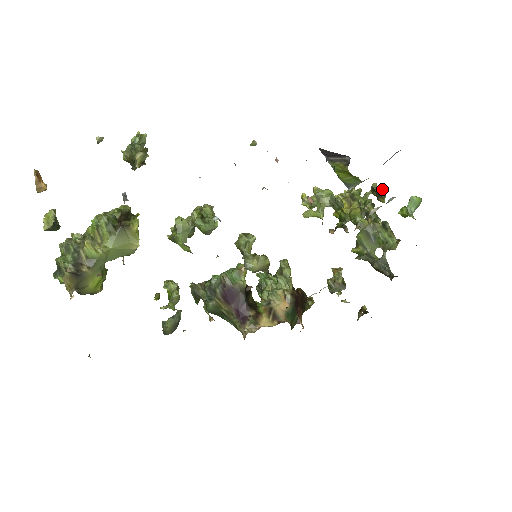
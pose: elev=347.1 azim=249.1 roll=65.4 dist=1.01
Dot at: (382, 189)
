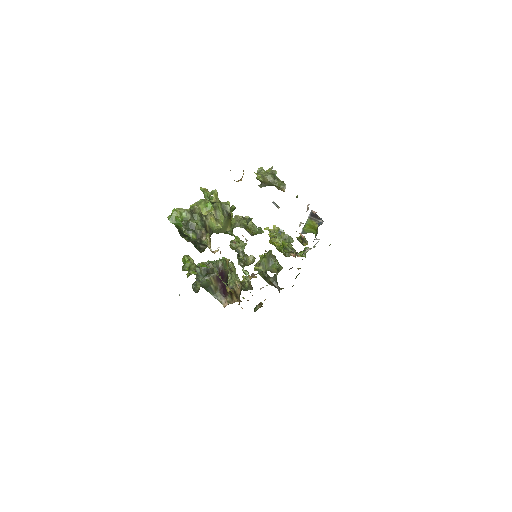
Dot at: (305, 239)
